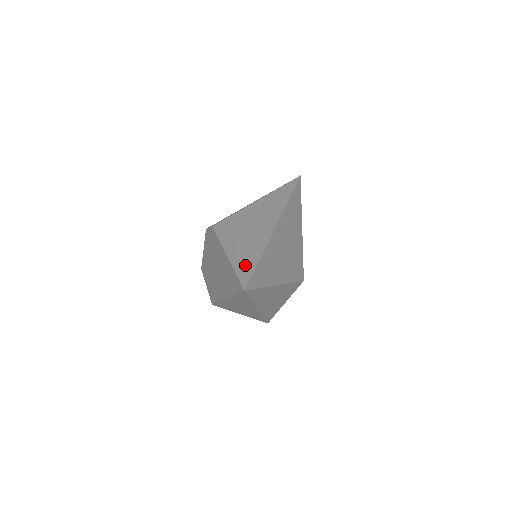
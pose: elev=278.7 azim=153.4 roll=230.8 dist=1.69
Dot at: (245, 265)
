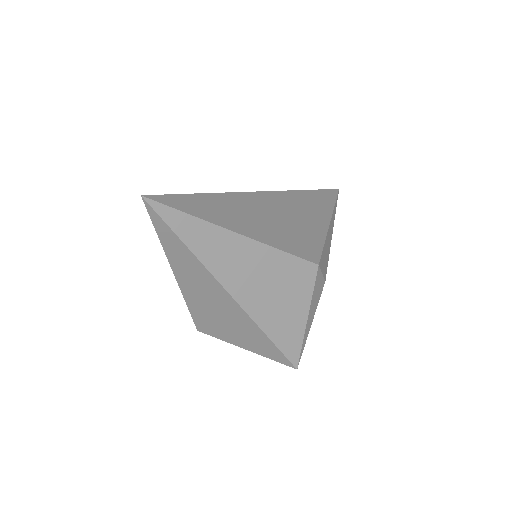
Dot at: occluded
